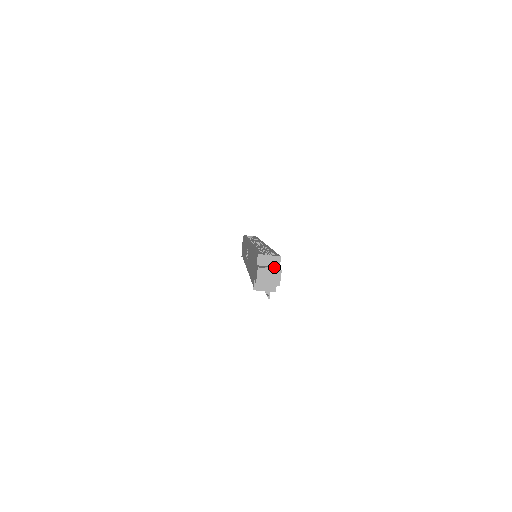
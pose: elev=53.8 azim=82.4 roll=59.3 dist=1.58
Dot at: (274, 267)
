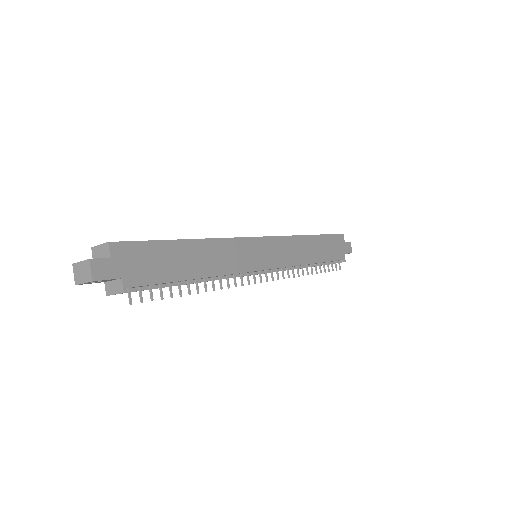
Dot at: (102, 258)
